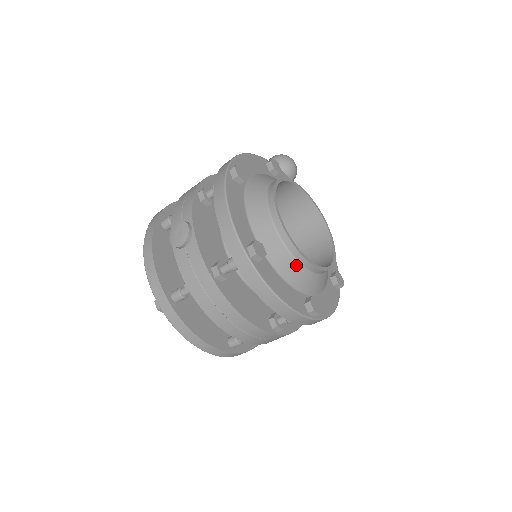
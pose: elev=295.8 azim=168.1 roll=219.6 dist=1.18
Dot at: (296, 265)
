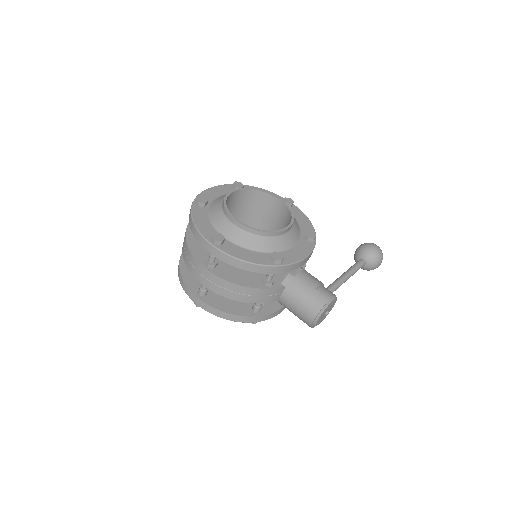
Dot at: (222, 216)
